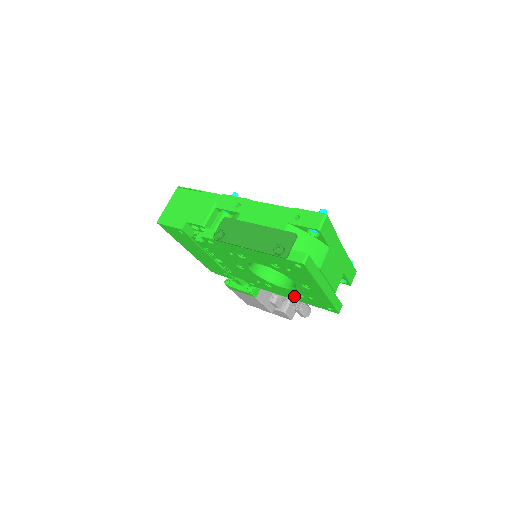
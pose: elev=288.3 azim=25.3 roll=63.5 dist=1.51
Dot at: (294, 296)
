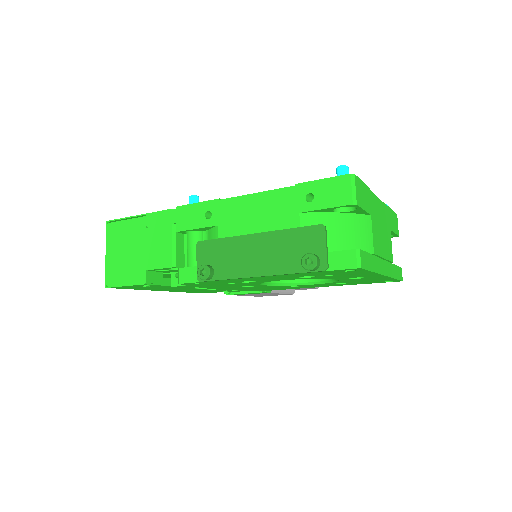
Dot at: (332, 285)
